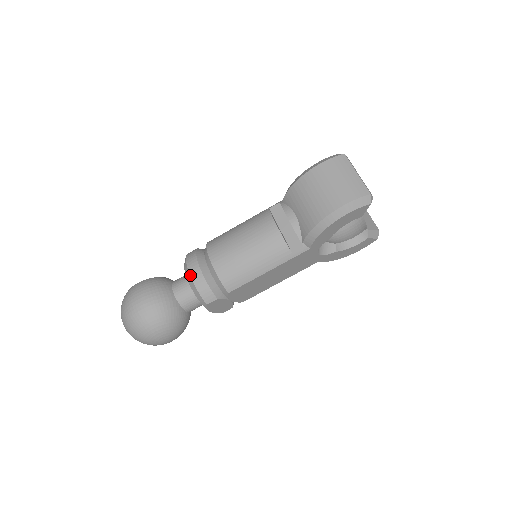
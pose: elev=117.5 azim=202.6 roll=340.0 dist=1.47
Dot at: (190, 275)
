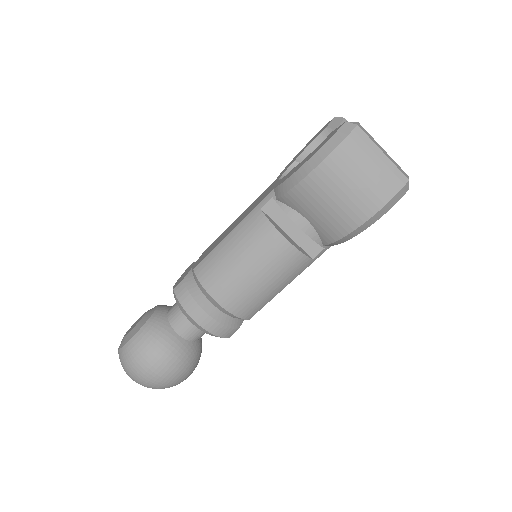
Dot at: (198, 325)
